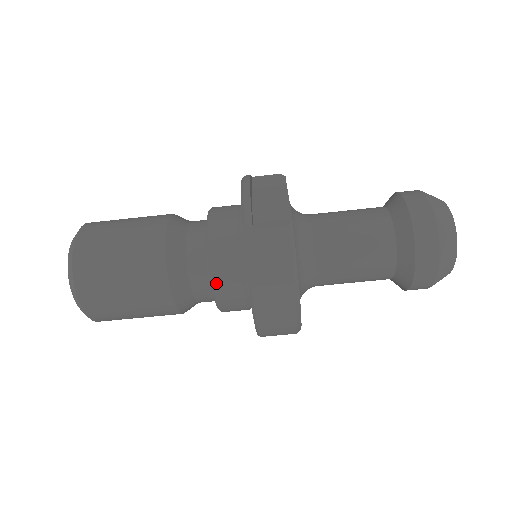
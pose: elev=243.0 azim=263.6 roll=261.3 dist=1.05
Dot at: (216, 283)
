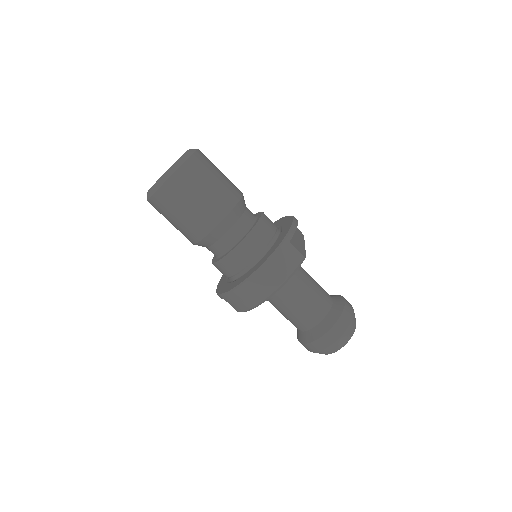
Dot at: (241, 247)
